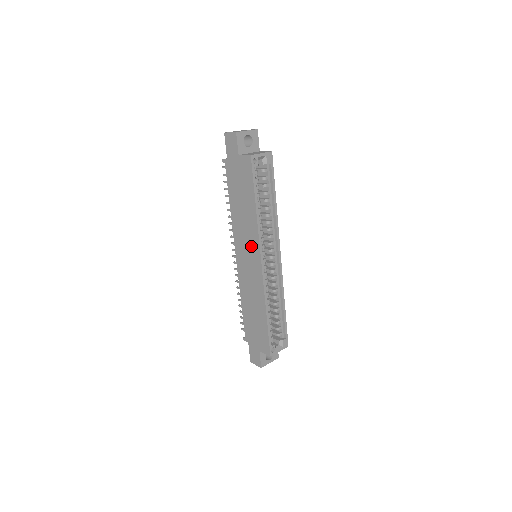
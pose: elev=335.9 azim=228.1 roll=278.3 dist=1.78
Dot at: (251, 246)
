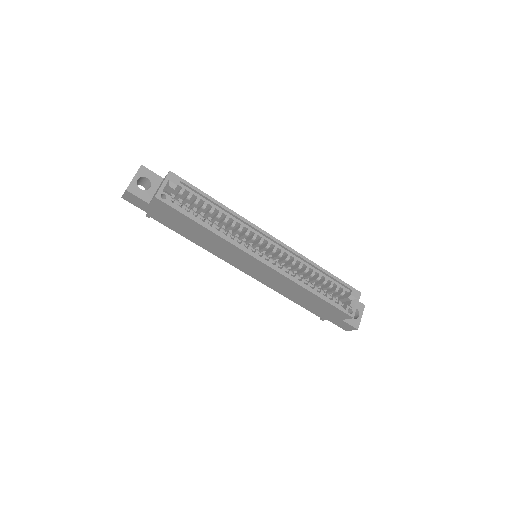
Dot at: (241, 257)
